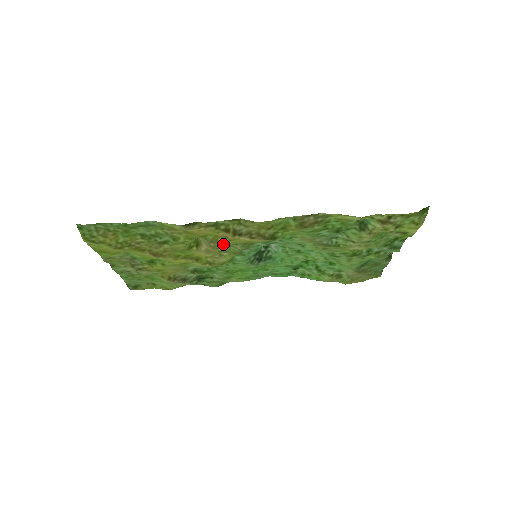
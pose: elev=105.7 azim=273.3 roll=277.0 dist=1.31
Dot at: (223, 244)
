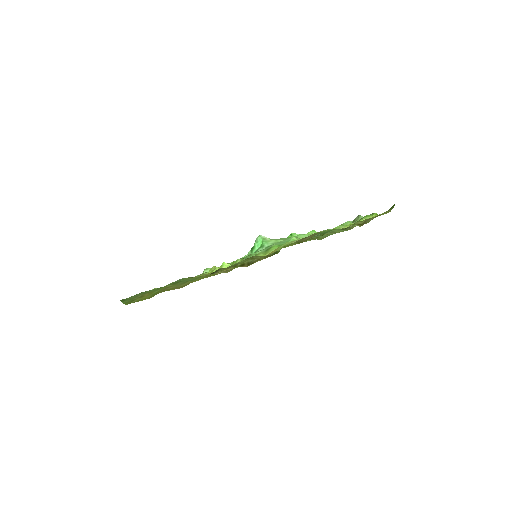
Dot at: occluded
